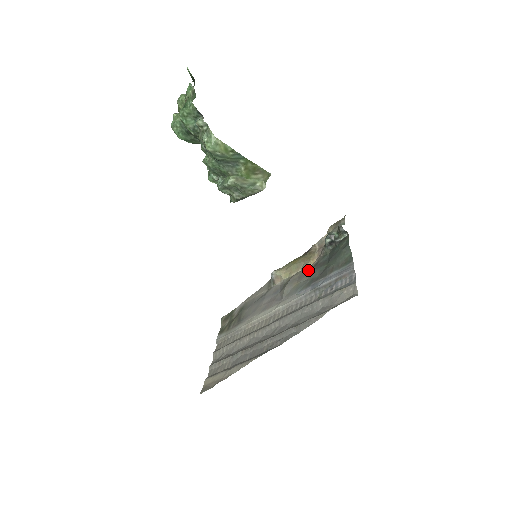
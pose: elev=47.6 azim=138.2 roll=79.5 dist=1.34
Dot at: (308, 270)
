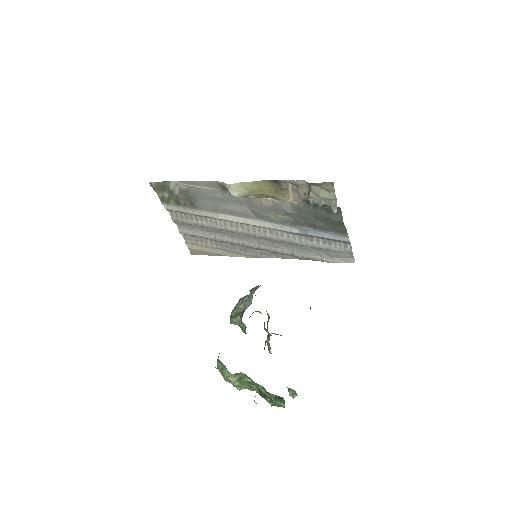
Dot at: (287, 210)
